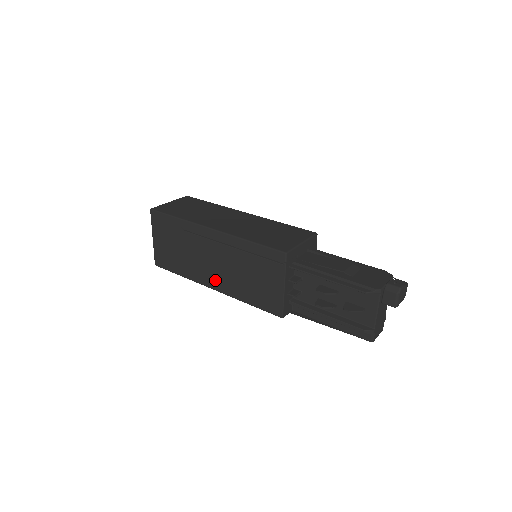
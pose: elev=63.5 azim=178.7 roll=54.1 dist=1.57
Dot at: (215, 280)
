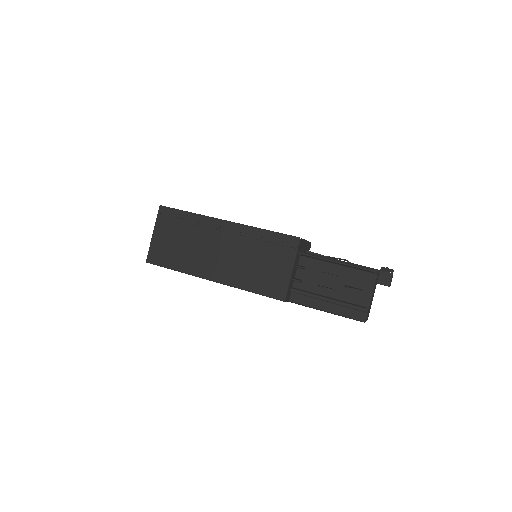
Dot at: (217, 270)
